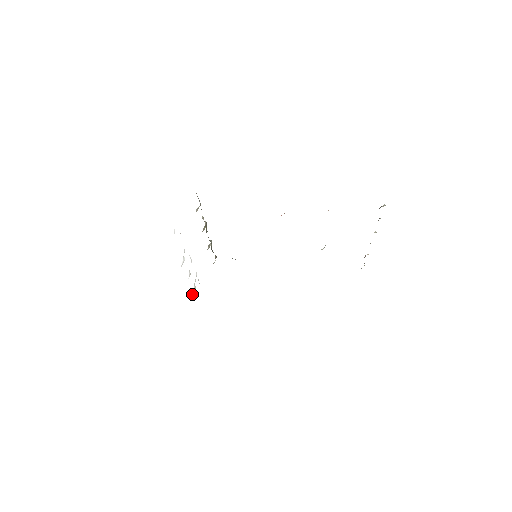
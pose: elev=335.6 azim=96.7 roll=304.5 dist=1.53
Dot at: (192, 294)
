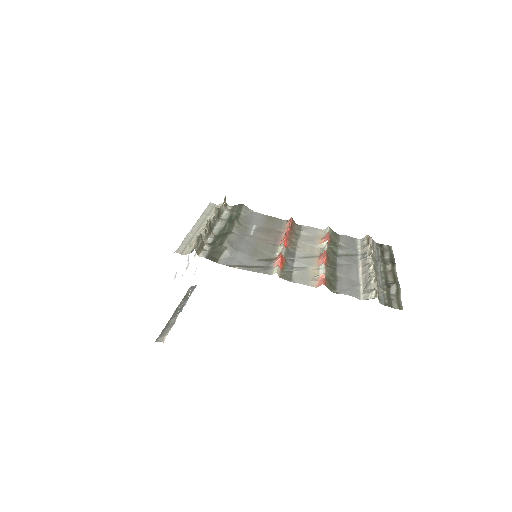
Dot at: occluded
